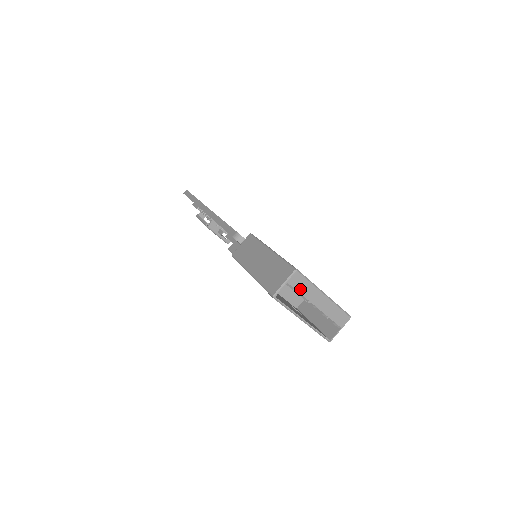
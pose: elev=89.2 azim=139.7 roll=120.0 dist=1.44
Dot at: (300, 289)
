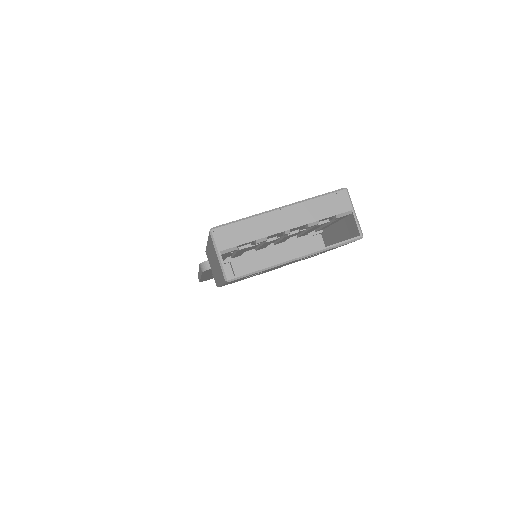
Dot at: (243, 239)
